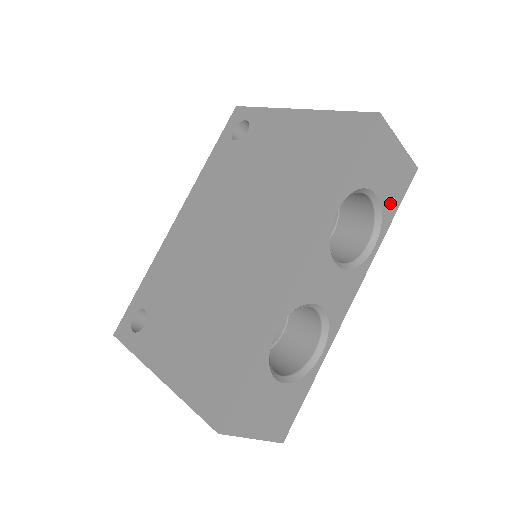
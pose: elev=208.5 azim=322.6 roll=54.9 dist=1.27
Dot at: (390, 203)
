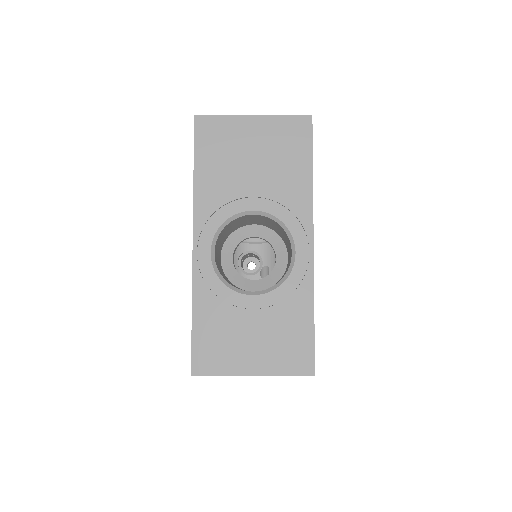
Dot at: occluded
